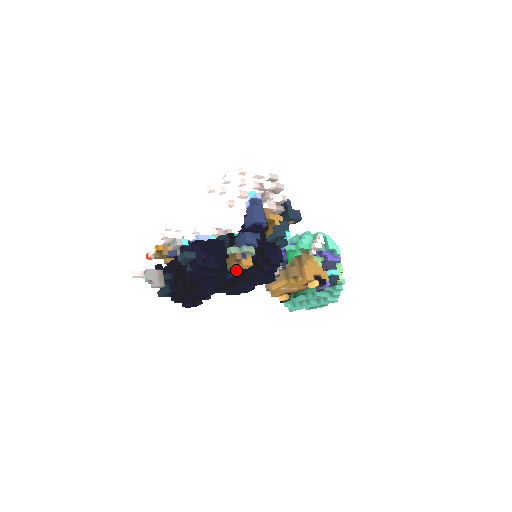
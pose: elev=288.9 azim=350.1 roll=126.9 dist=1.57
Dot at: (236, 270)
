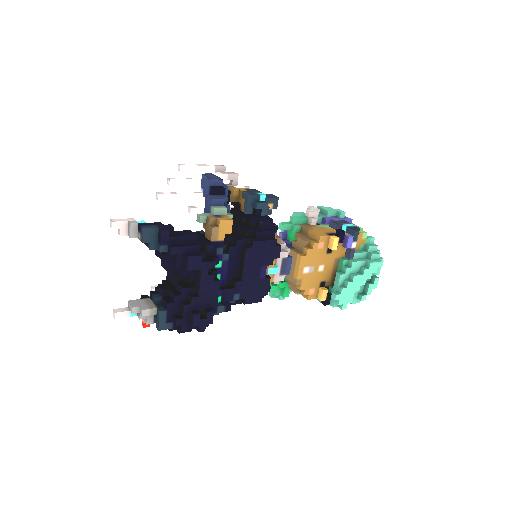
Dot at: (221, 239)
